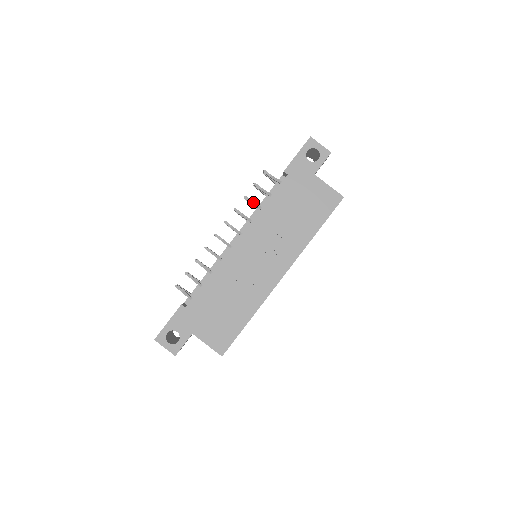
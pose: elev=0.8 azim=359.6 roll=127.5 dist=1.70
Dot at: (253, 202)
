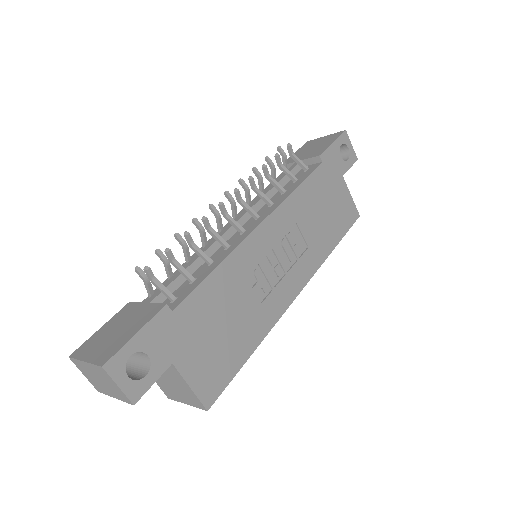
Dot at: occluded
